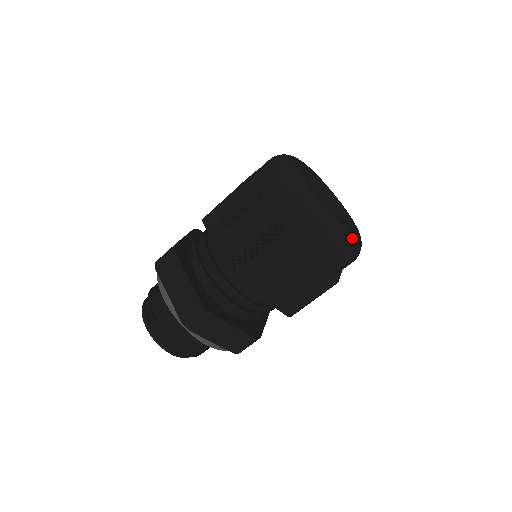
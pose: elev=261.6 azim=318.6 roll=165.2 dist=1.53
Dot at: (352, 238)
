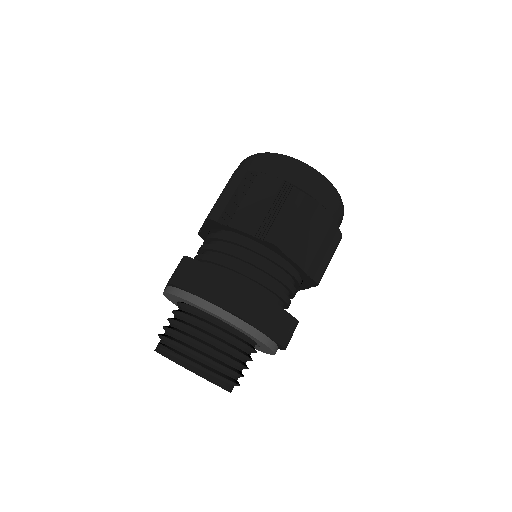
Dot at: occluded
